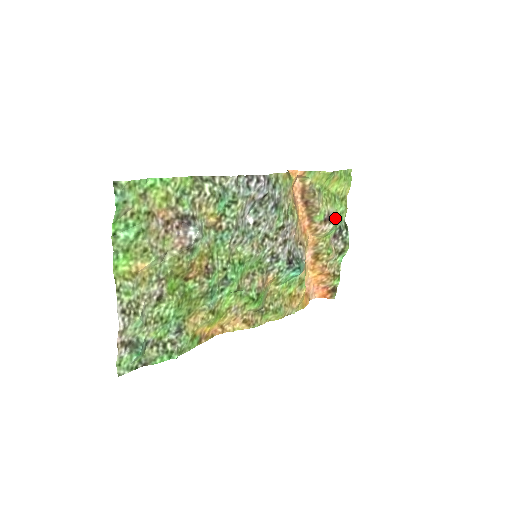
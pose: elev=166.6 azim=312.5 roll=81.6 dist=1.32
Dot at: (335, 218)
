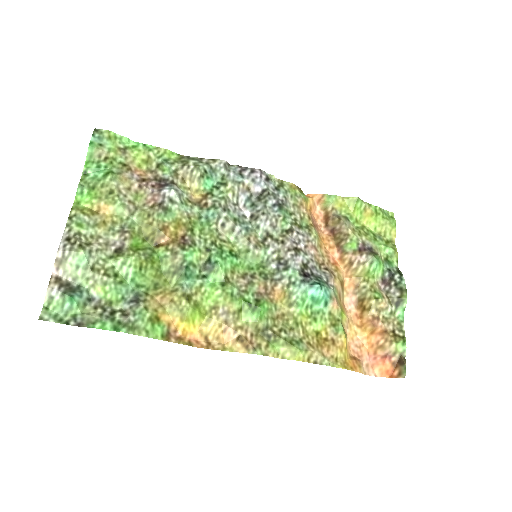
Dot at: (376, 252)
